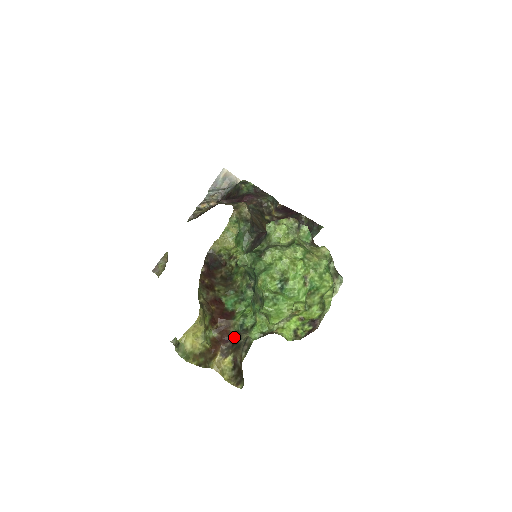
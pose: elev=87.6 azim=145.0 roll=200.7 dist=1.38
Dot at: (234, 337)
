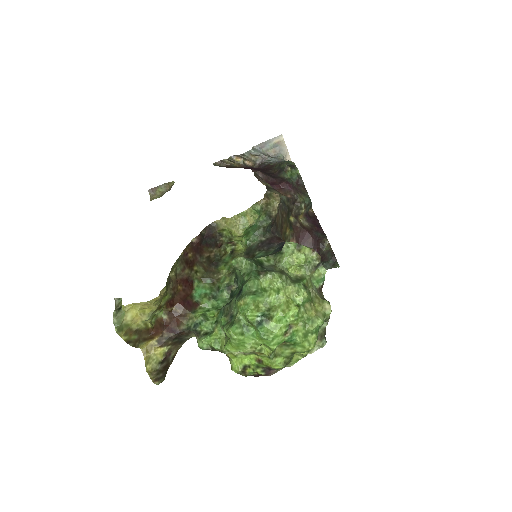
Dot at: (182, 331)
